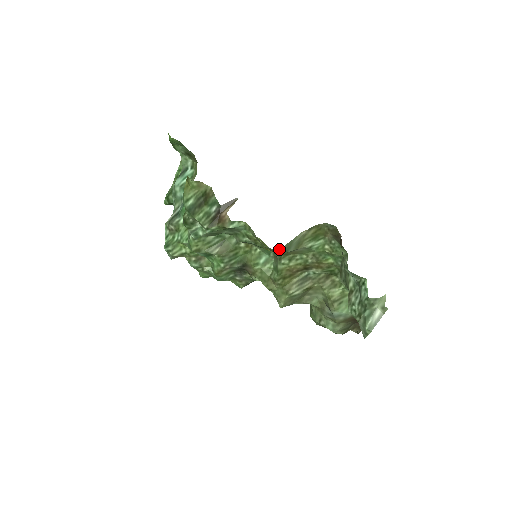
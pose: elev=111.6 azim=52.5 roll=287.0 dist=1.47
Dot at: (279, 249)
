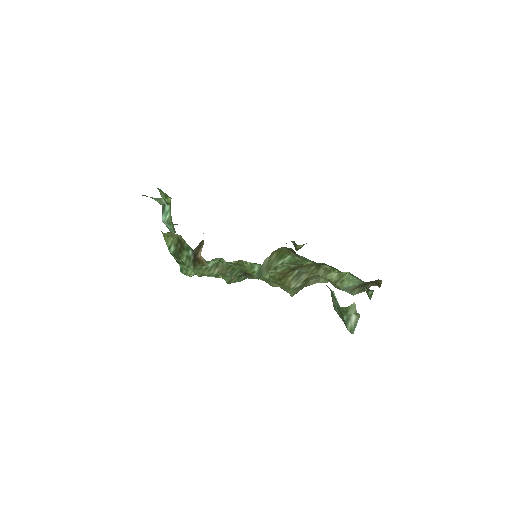
Dot at: (253, 278)
